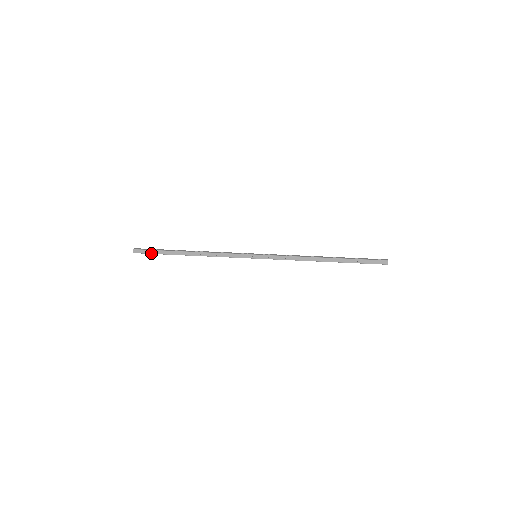
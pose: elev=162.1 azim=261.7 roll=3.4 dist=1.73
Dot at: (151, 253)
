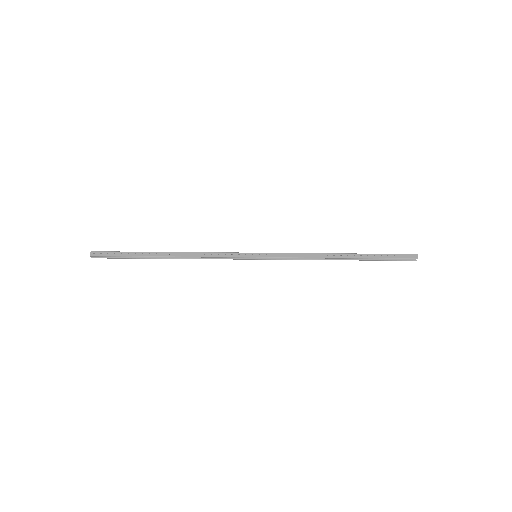
Dot at: (115, 255)
